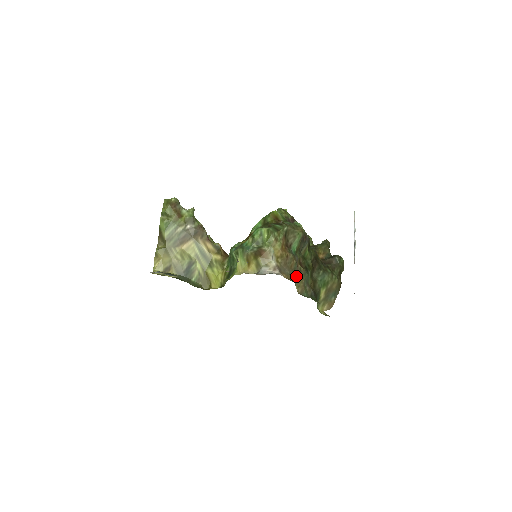
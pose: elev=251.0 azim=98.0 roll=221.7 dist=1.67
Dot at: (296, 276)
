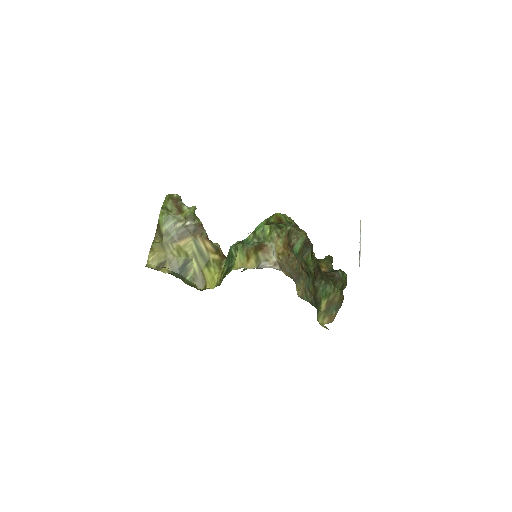
Dot at: (297, 277)
